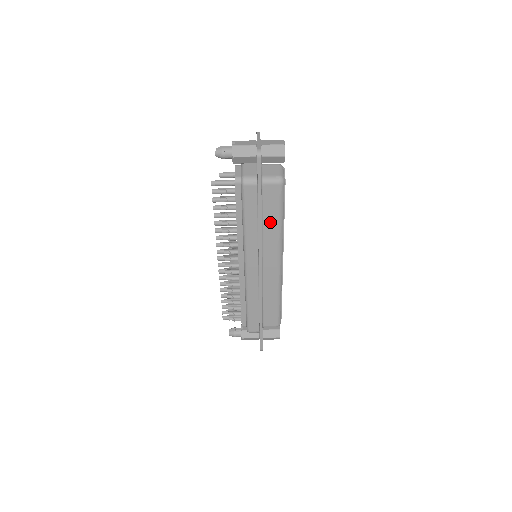
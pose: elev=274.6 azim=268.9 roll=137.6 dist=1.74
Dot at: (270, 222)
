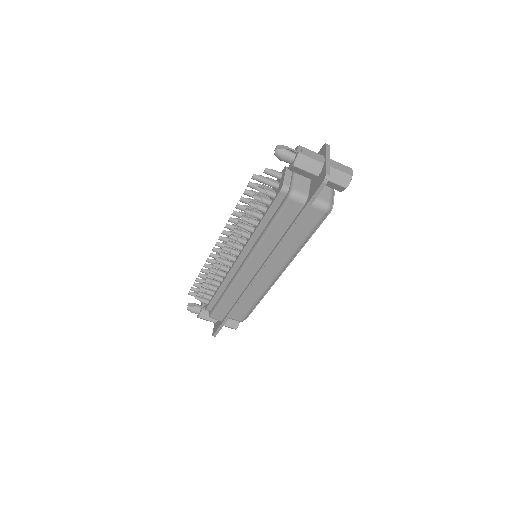
Dot at: (293, 239)
